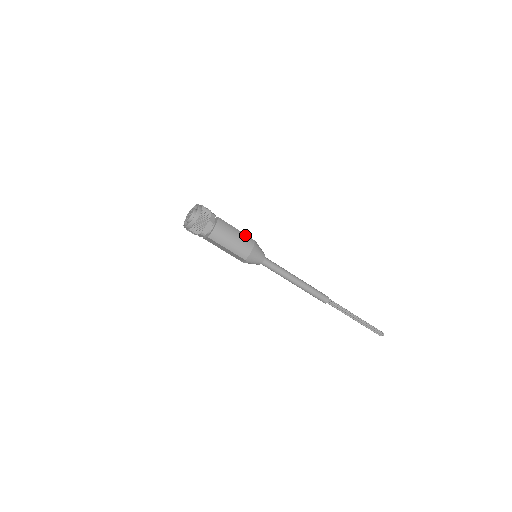
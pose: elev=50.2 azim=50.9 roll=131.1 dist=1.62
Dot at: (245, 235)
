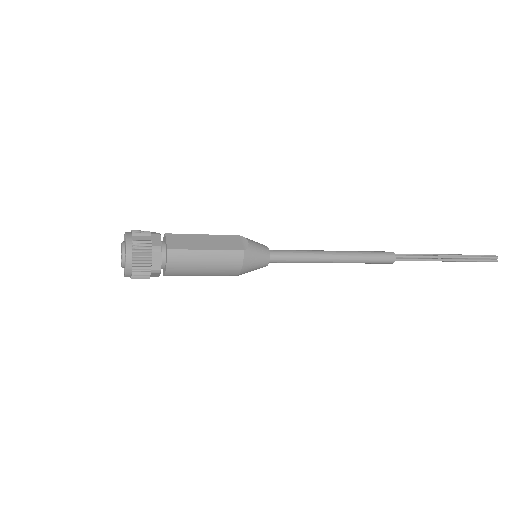
Dot at: (224, 253)
